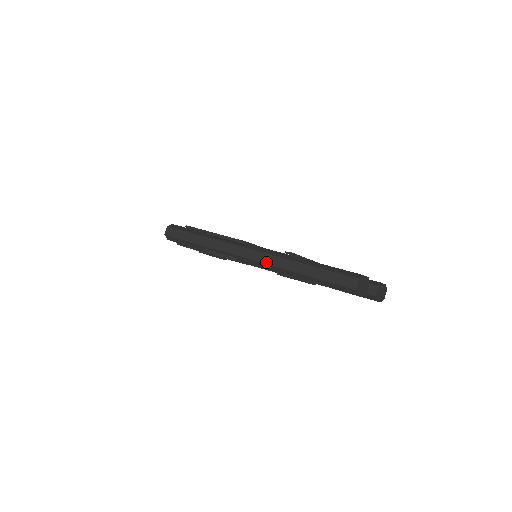
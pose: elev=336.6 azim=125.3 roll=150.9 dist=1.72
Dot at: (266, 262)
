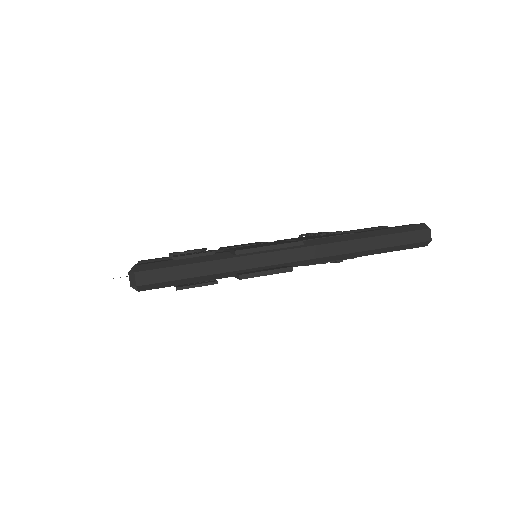
Dot at: (323, 255)
